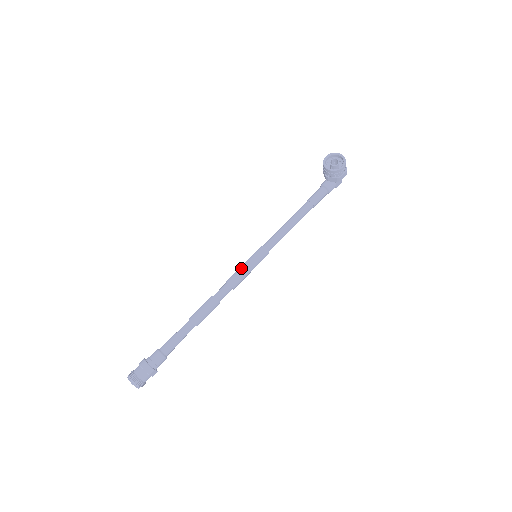
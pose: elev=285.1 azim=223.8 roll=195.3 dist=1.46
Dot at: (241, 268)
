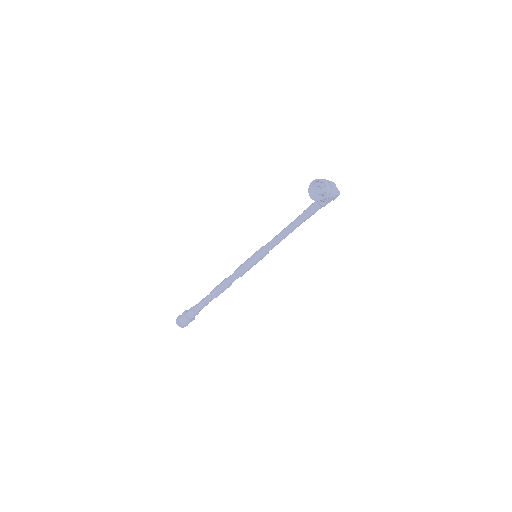
Dot at: (245, 264)
